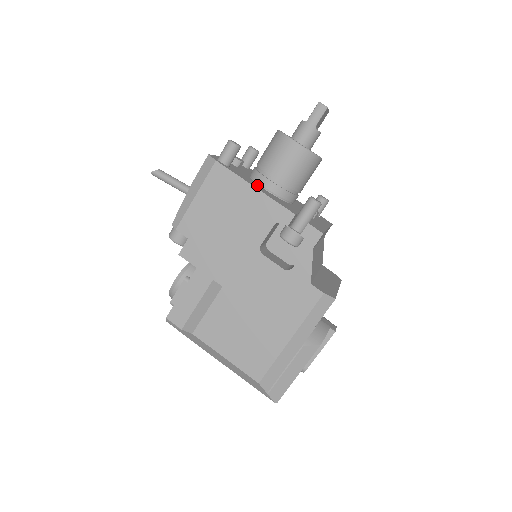
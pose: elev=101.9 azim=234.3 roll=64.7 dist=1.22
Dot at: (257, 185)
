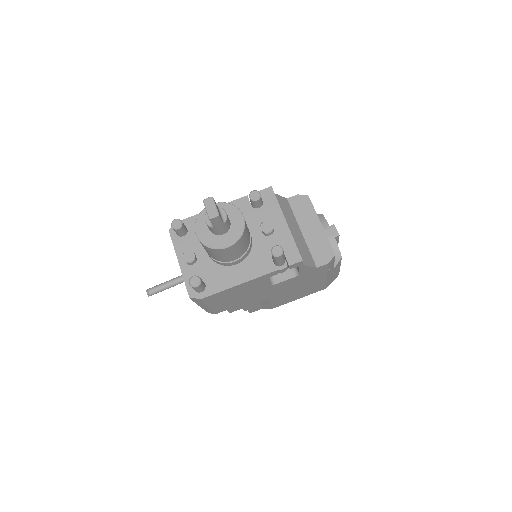
Dot at: (231, 272)
